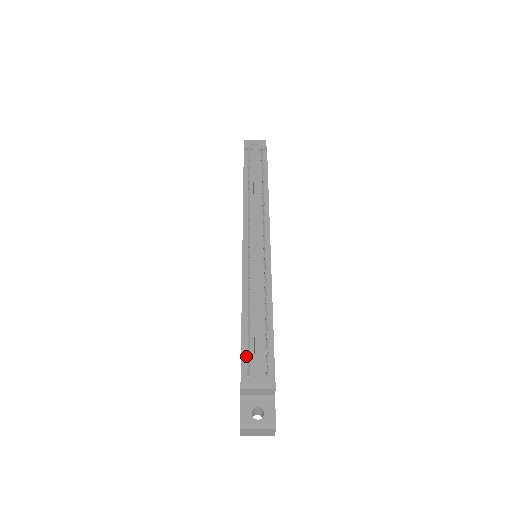
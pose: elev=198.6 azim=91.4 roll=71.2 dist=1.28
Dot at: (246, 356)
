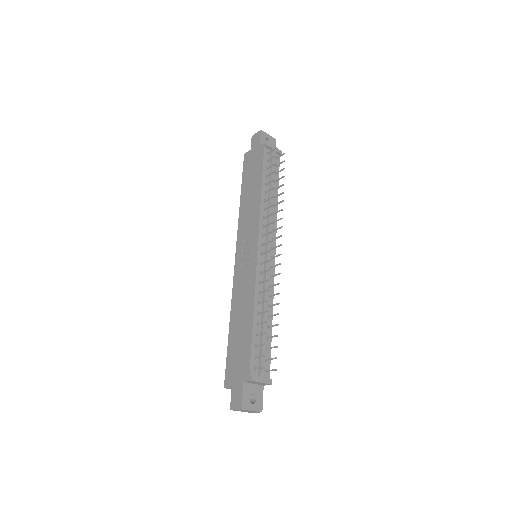
Dot at: (254, 353)
